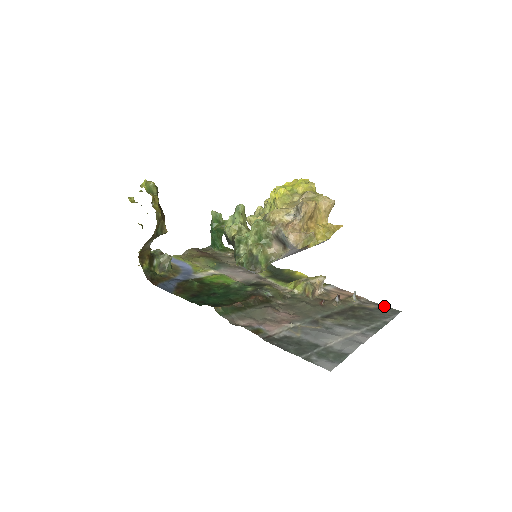
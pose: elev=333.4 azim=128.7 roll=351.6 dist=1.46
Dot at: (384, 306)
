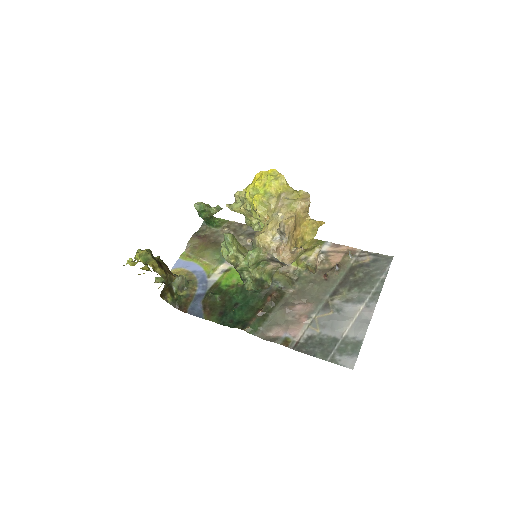
Dot at: (377, 255)
